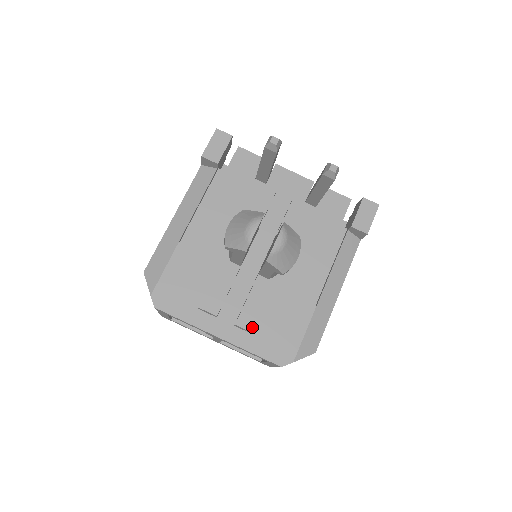
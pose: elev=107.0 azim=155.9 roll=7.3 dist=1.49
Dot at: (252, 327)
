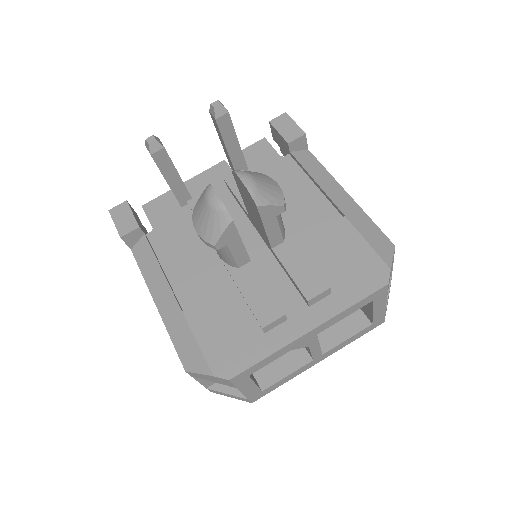
Dot at: (322, 285)
